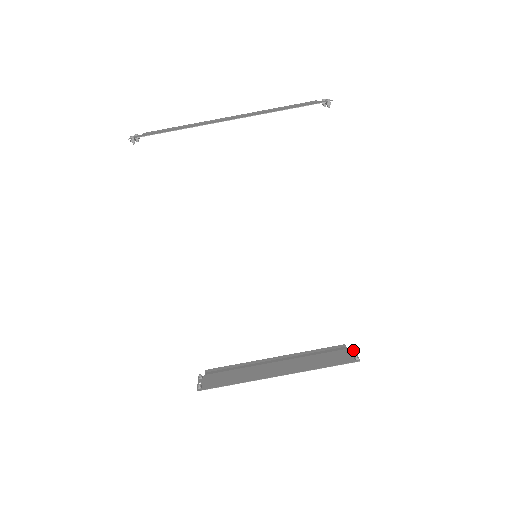
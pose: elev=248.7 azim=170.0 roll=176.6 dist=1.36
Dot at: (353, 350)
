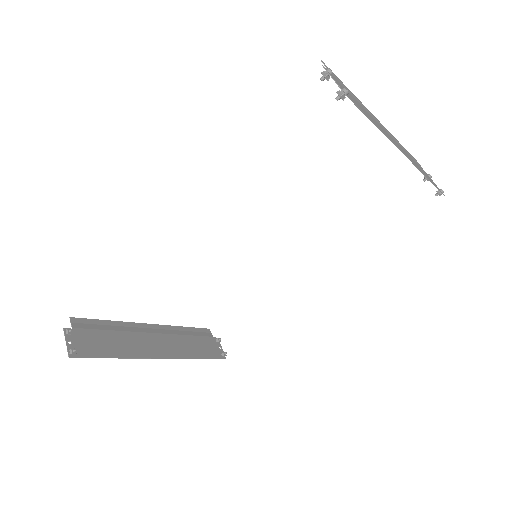
Dot at: (219, 342)
